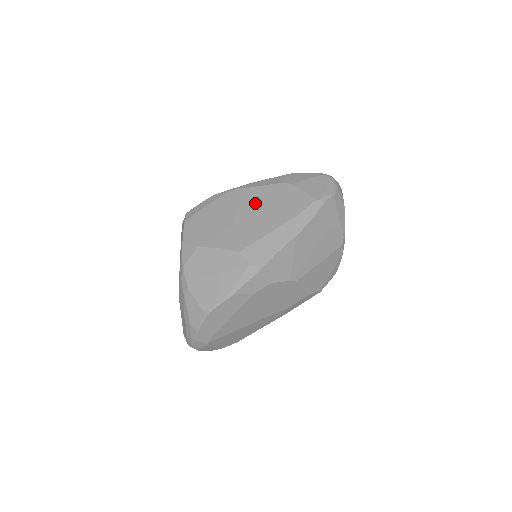
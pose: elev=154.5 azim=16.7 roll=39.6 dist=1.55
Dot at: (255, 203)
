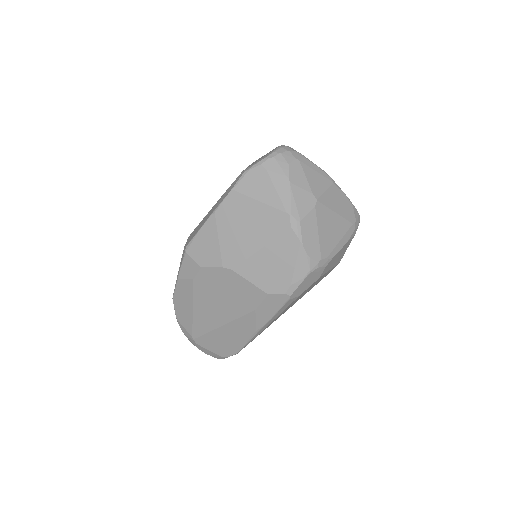
Dot at: occluded
